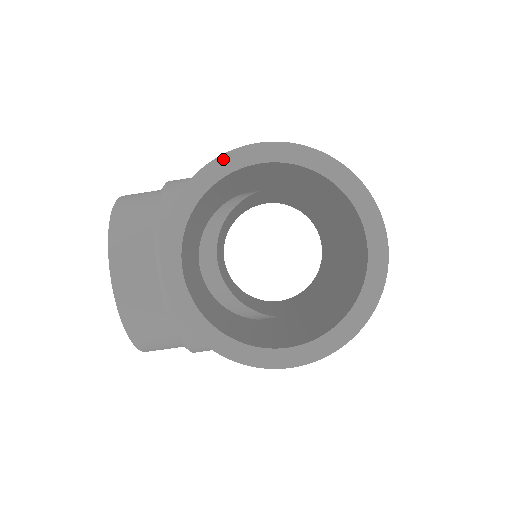
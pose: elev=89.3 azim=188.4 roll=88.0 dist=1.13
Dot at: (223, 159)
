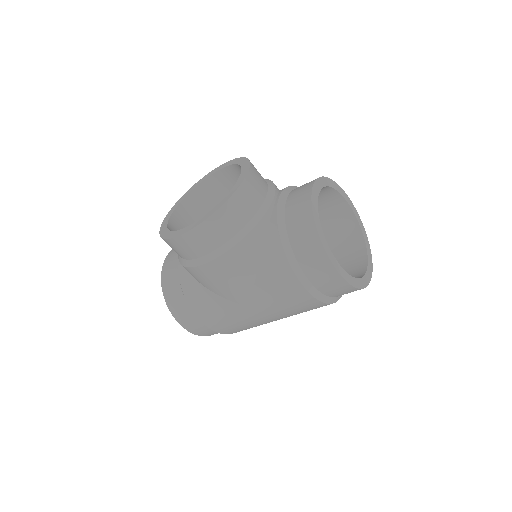
Dot at: (339, 187)
